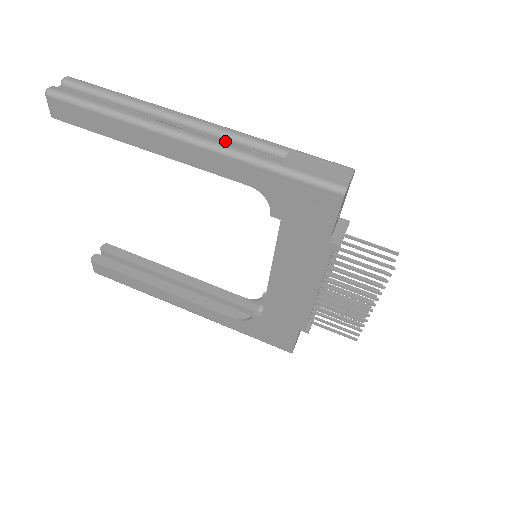
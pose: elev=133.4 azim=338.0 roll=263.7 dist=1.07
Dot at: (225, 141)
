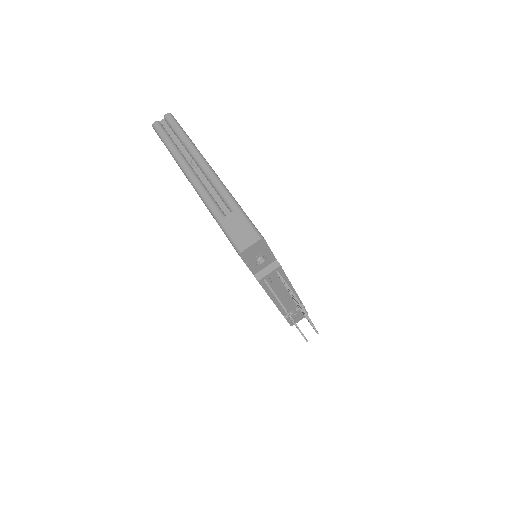
Dot at: (213, 187)
